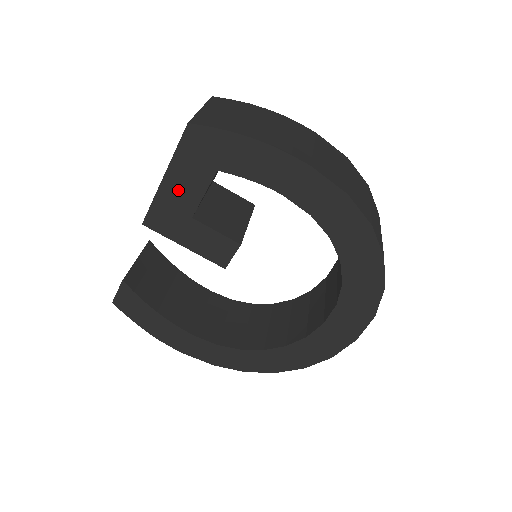
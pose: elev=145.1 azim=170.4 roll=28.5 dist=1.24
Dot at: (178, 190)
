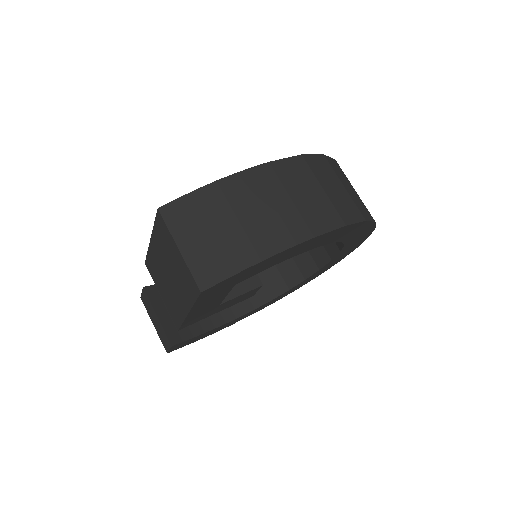
Dot at: (203, 308)
